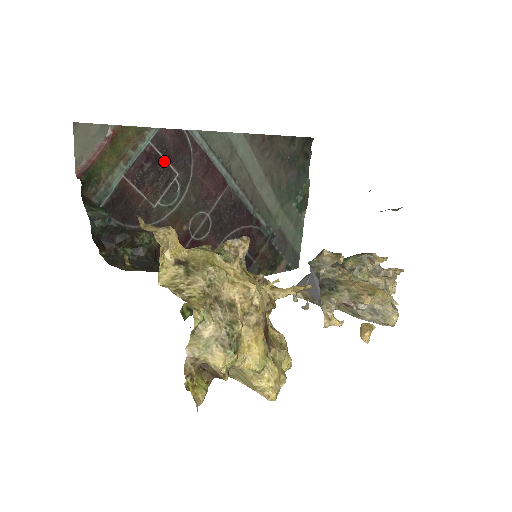
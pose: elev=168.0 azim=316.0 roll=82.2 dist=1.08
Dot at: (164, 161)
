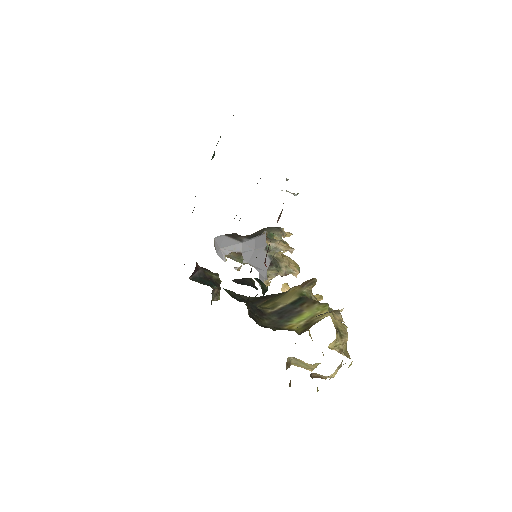
Dot at: occluded
